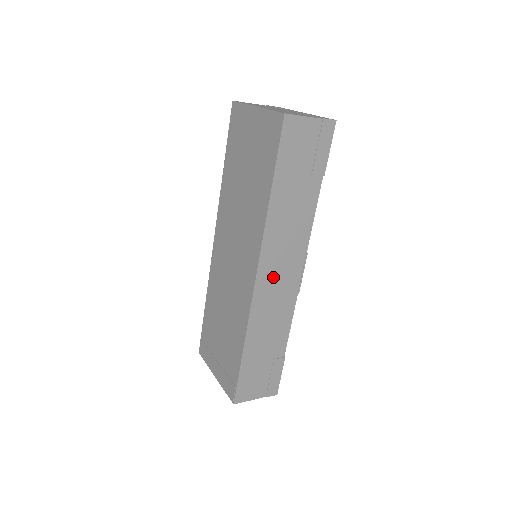
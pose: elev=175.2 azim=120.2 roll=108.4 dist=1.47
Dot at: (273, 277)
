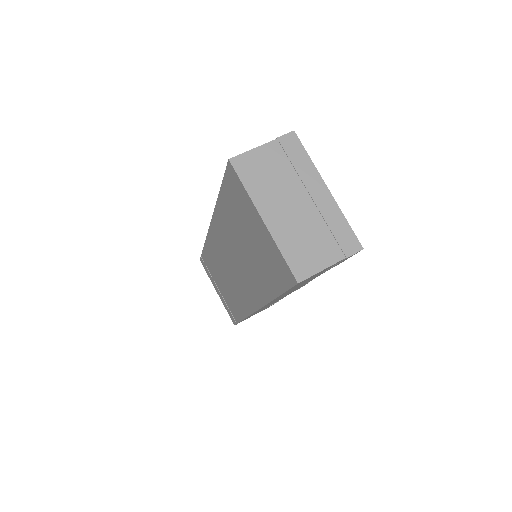
Dot at: (272, 302)
